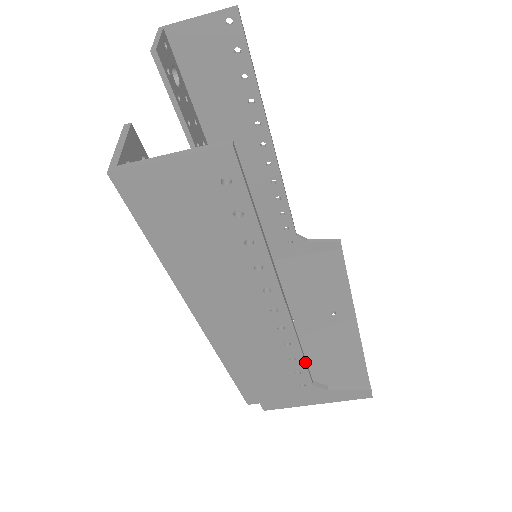
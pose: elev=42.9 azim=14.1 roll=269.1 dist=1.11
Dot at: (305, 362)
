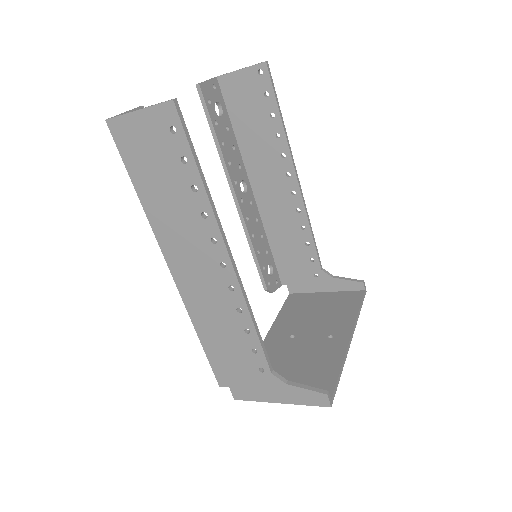
Dot at: (258, 337)
